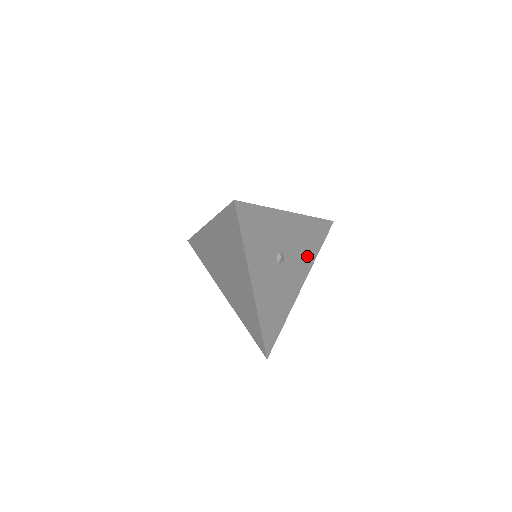
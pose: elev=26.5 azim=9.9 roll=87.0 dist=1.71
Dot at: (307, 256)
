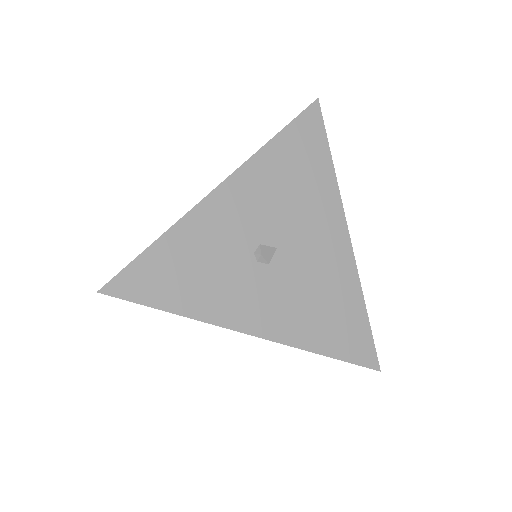
Dot at: (315, 195)
